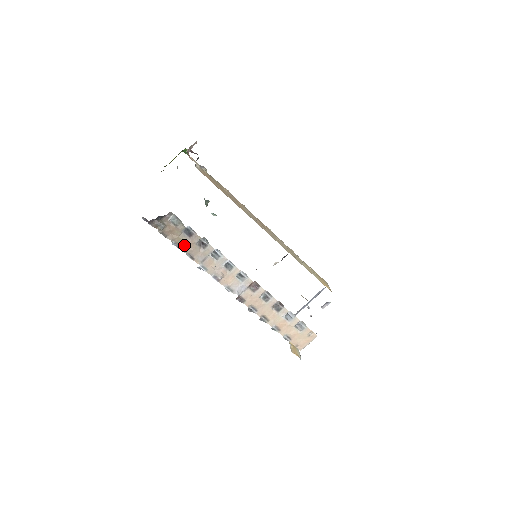
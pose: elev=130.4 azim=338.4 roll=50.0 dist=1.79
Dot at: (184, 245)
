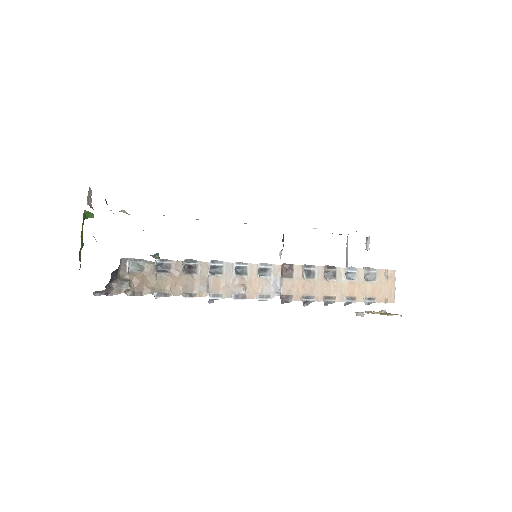
Dot at: (171, 287)
